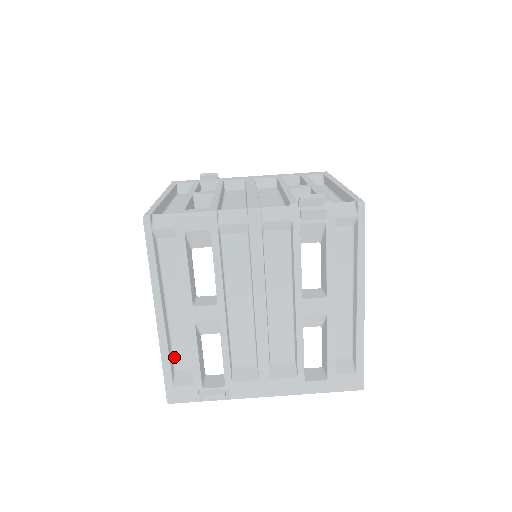
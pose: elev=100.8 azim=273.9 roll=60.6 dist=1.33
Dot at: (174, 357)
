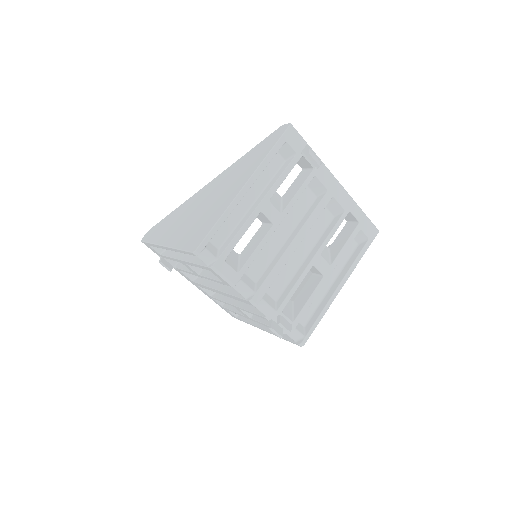
Dot at: occluded
